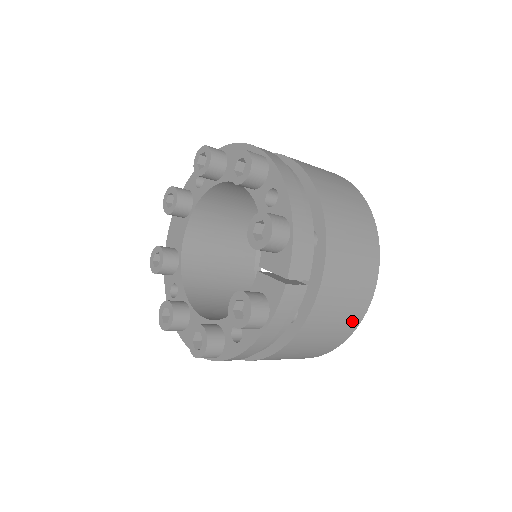
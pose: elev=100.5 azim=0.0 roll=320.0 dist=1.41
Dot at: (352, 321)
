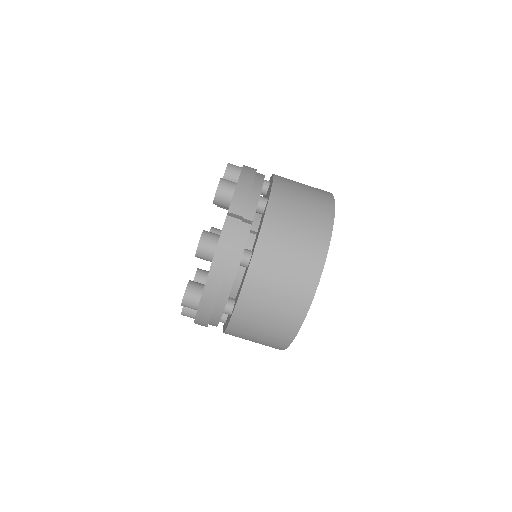
Dot at: (309, 271)
